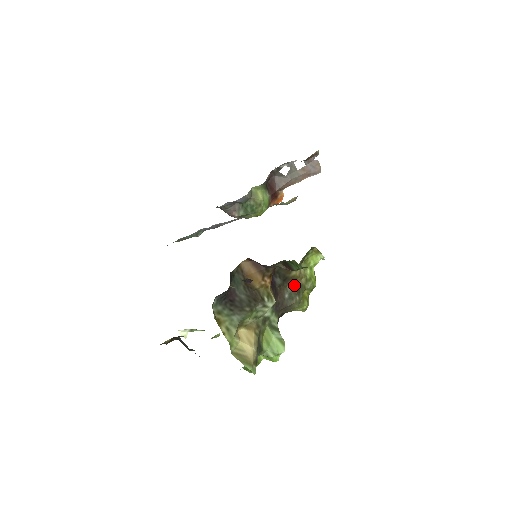
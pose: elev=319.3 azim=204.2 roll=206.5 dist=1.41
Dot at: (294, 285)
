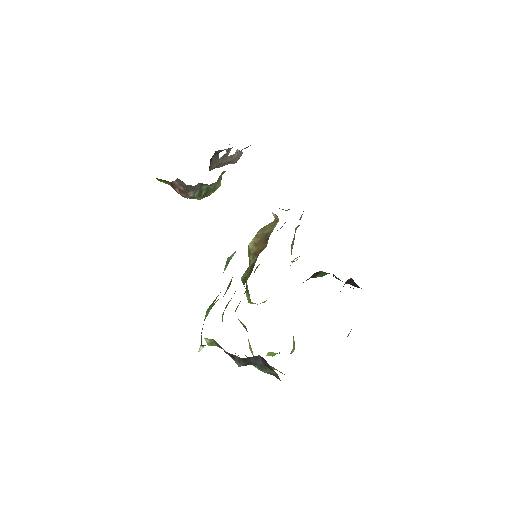
Dot at: occluded
